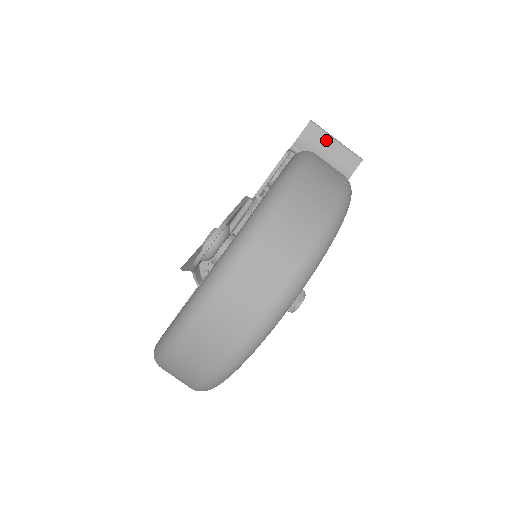
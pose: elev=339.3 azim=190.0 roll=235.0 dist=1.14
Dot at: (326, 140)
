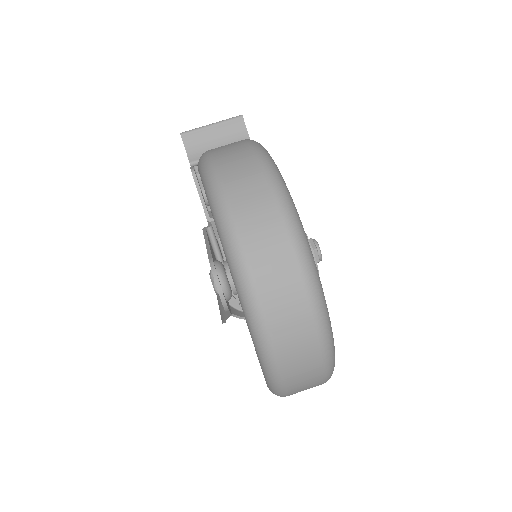
Dot at: (205, 133)
